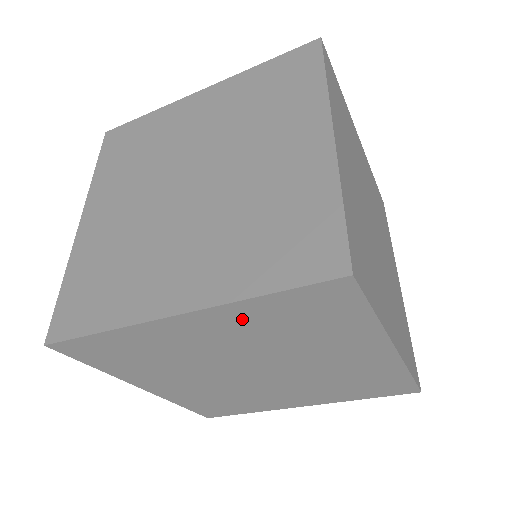
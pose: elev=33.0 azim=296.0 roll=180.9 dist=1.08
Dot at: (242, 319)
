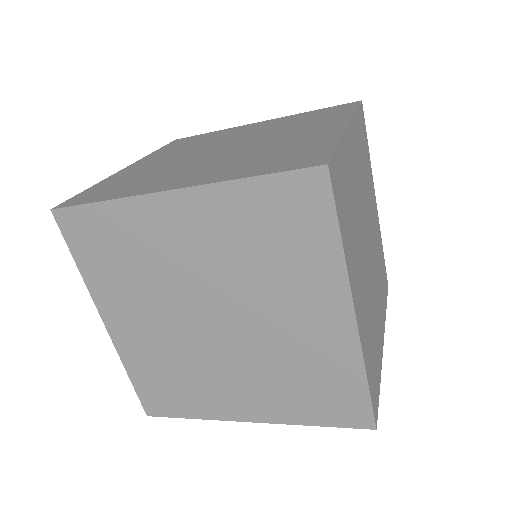
Dot at: occluded
